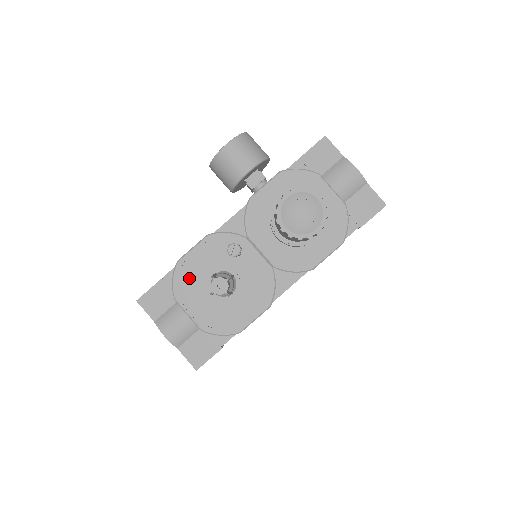
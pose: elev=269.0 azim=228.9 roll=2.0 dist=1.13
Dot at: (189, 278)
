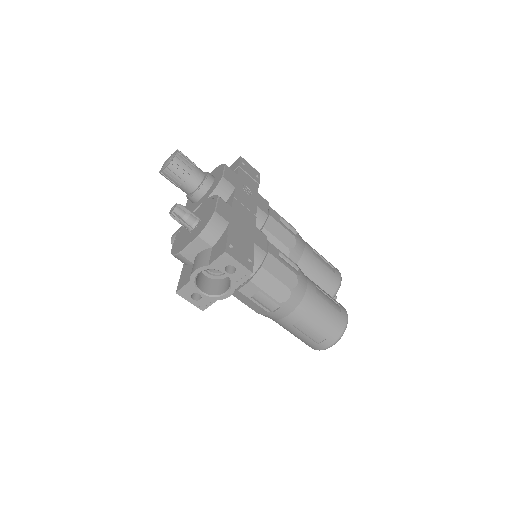
Dot at: (179, 245)
